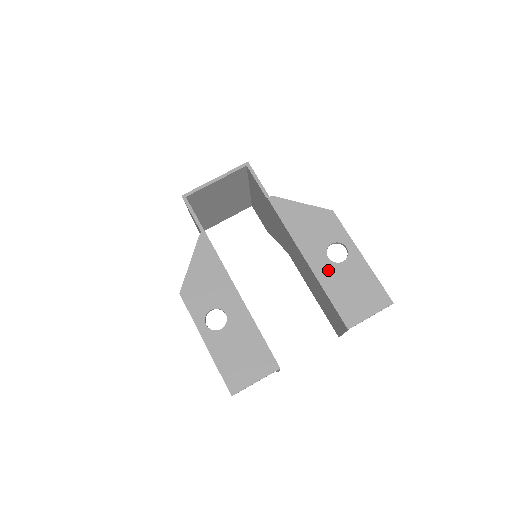
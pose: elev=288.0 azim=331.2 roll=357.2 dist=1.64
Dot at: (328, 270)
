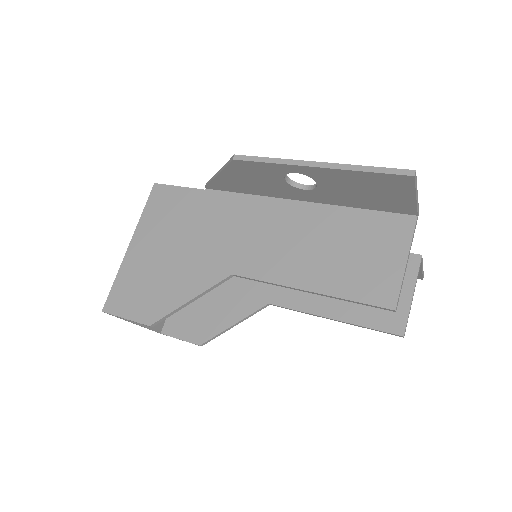
Dot at: occluded
